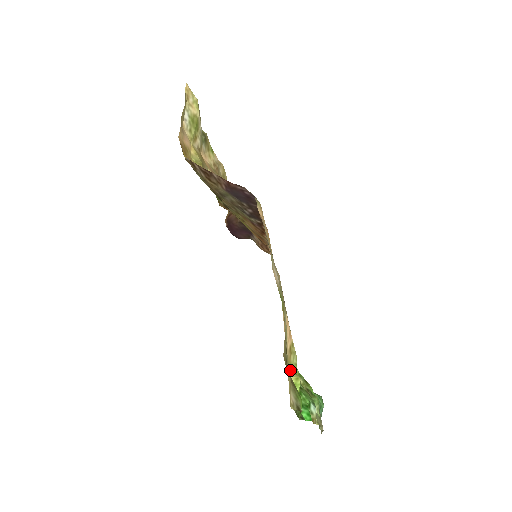
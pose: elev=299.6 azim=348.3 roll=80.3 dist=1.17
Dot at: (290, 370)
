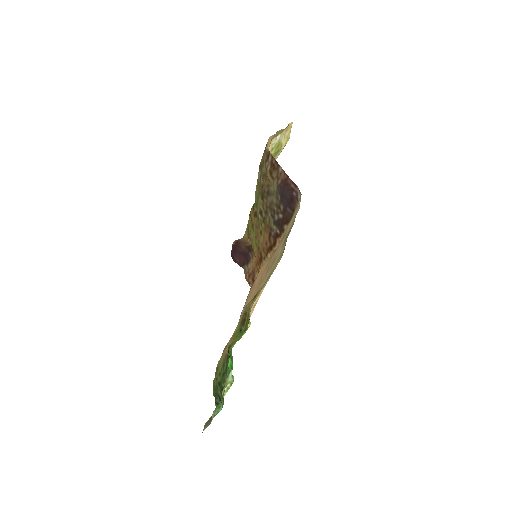
Dot at: occluded
